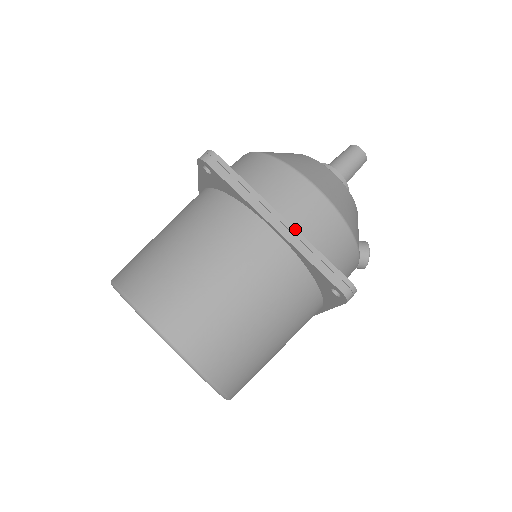
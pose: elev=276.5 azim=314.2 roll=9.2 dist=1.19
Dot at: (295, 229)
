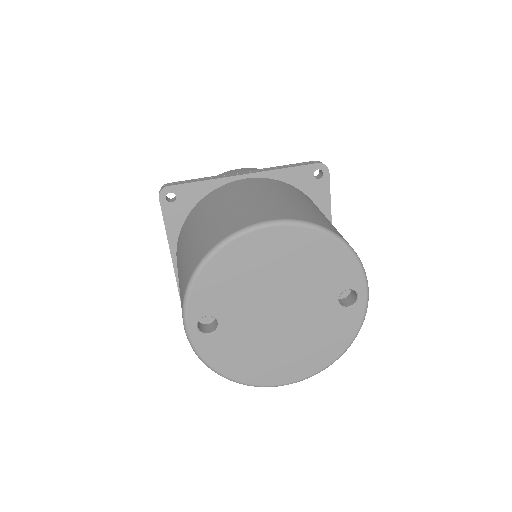
Dot at: (257, 170)
